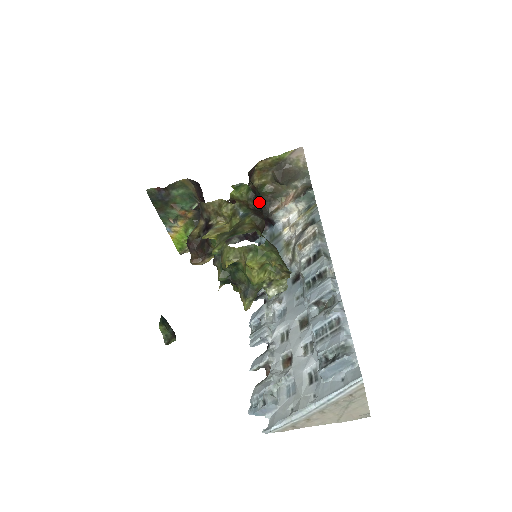
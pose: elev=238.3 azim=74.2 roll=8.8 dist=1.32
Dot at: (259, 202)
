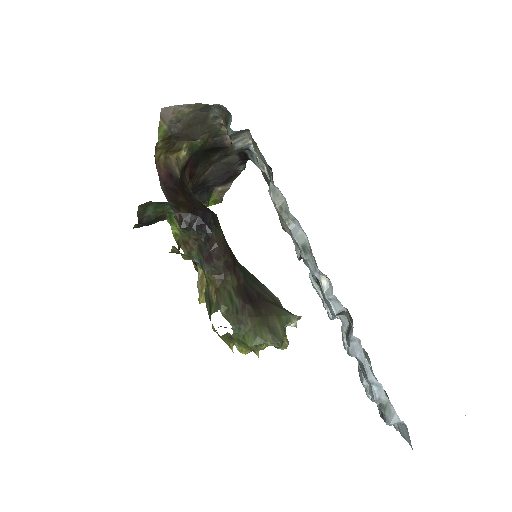
Dot at: (199, 223)
